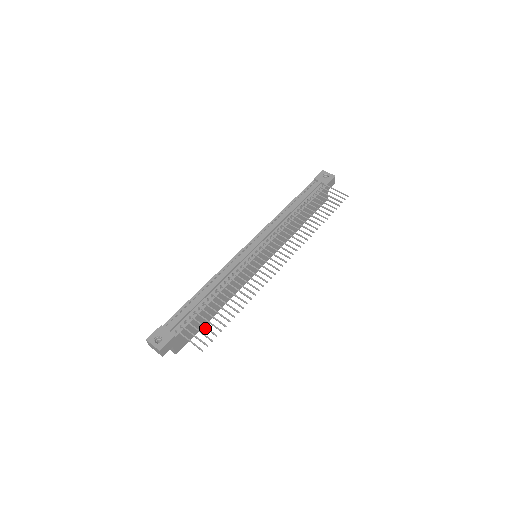
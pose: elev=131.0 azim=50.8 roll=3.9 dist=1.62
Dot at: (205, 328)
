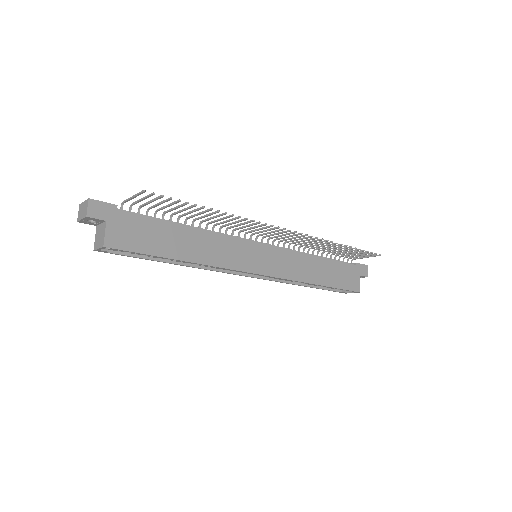
Dot at: (160, 203)
